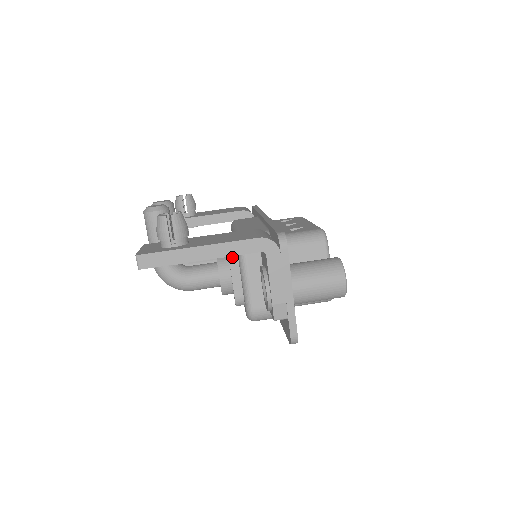
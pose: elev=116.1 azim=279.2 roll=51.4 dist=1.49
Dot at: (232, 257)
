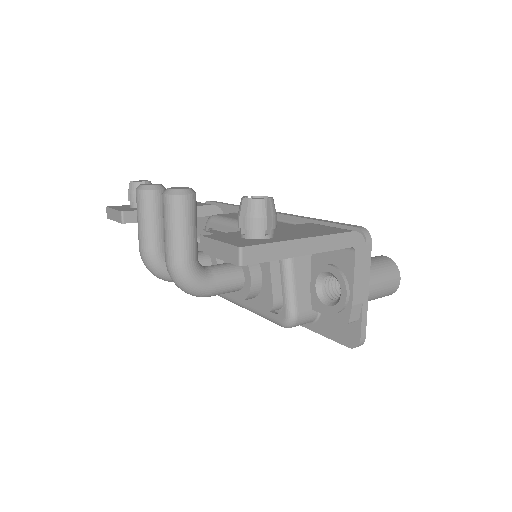
Dot at: occluded
